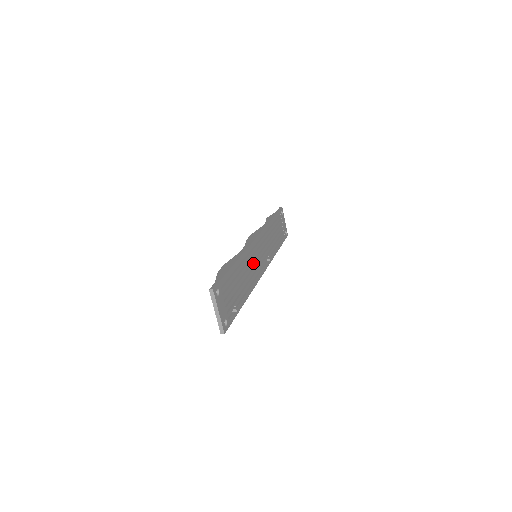
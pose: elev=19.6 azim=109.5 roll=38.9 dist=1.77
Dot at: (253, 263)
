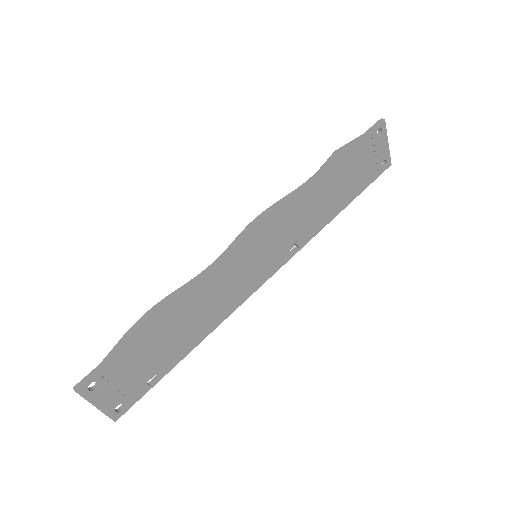
Dot at: (230, 283)
